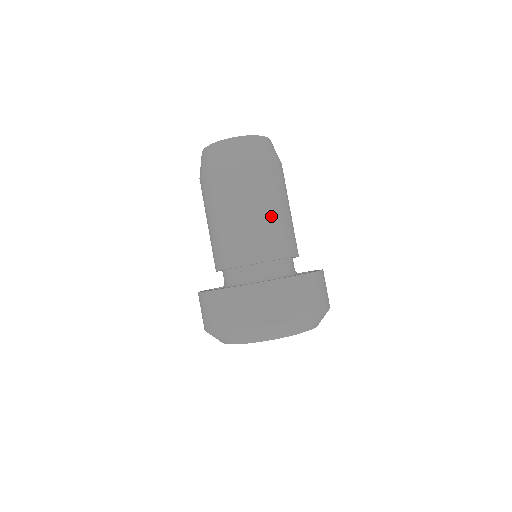
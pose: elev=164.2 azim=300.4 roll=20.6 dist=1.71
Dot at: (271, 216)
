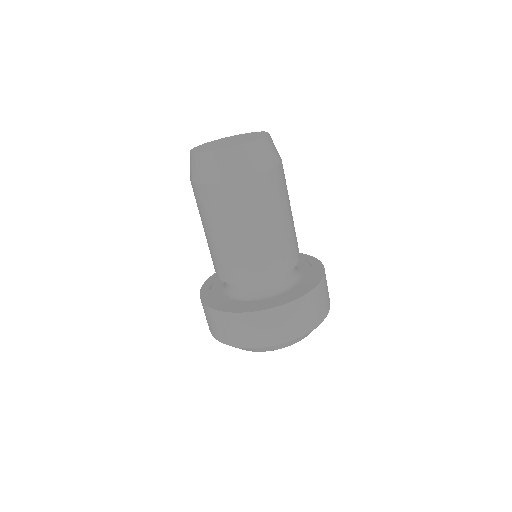
Dot at: (282, 229)
